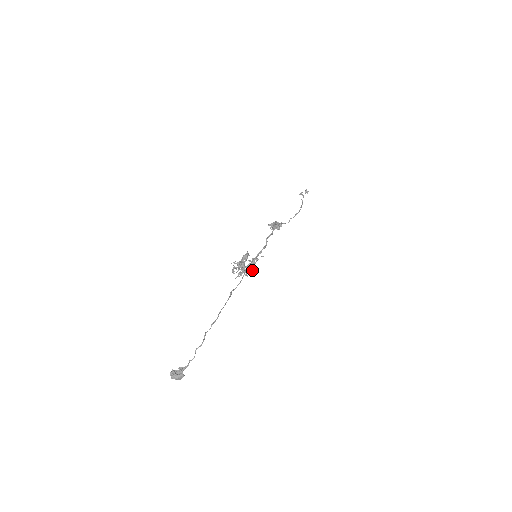
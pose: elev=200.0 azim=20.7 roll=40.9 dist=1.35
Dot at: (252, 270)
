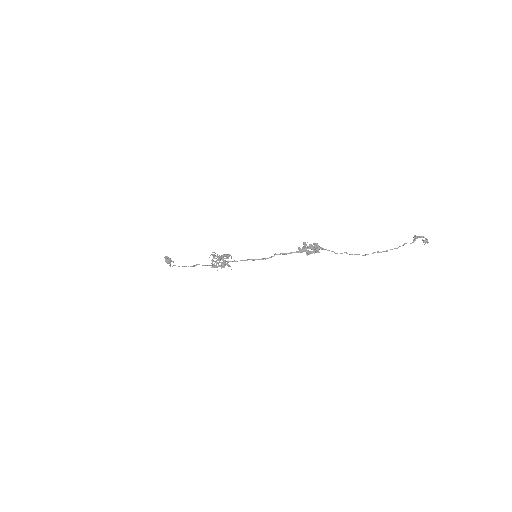
Dot at: occluded
